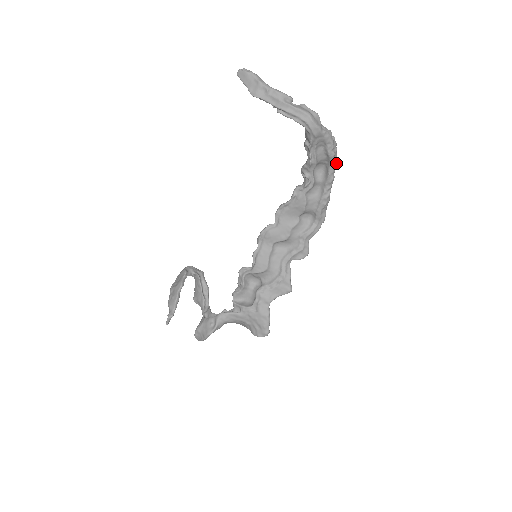
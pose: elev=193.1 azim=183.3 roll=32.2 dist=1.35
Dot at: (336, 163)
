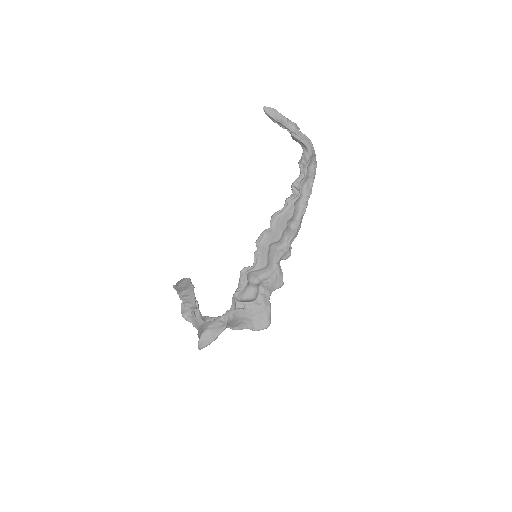
Dot at: (313, 181)
